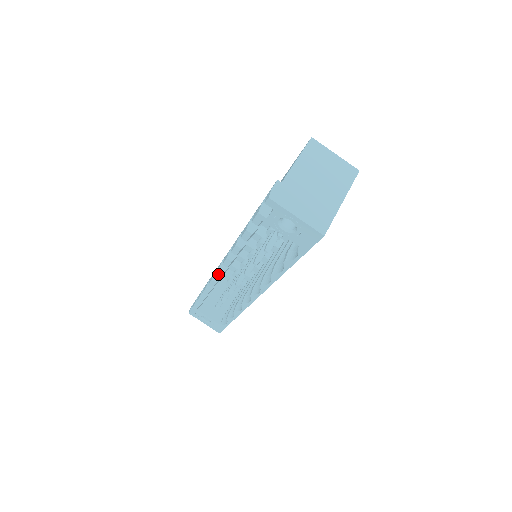
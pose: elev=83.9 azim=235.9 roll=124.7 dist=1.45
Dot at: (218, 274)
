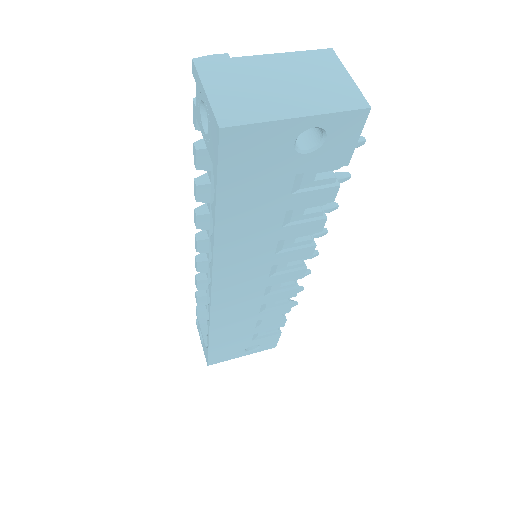
Dot at: (196, 244)
